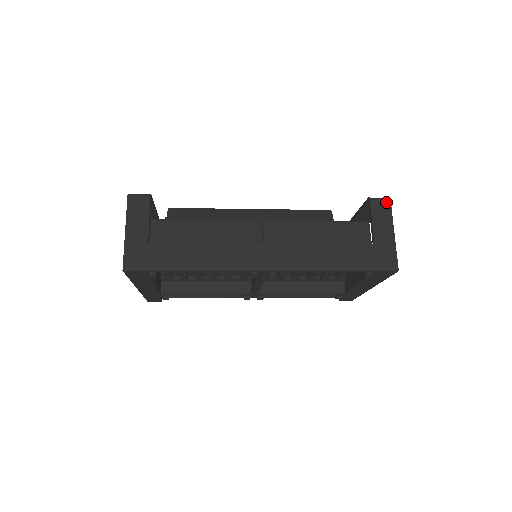
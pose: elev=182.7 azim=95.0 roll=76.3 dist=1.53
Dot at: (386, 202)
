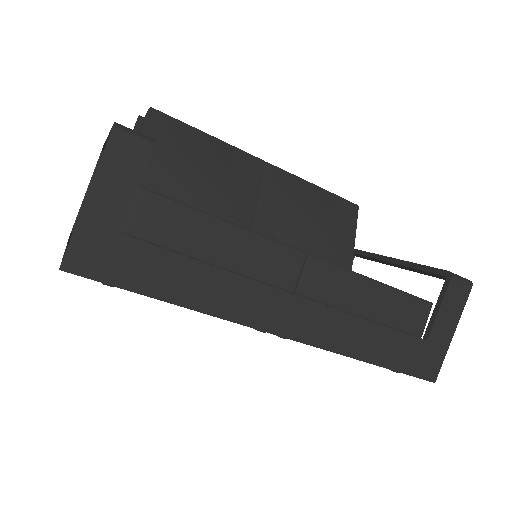
Dot at: (467, 288)
